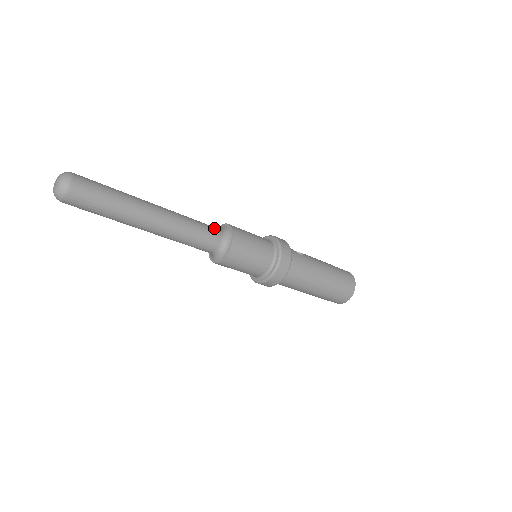
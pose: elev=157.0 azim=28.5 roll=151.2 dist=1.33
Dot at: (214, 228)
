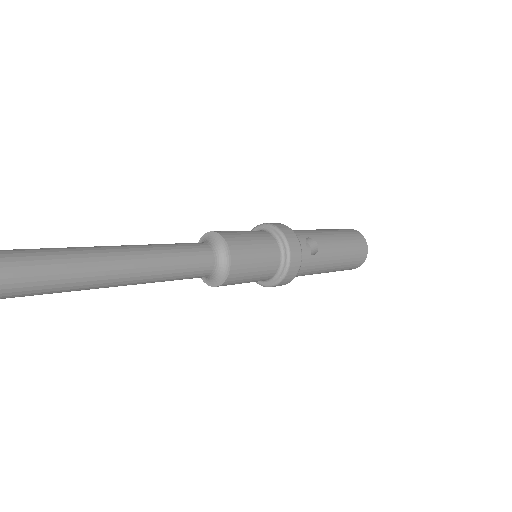
Dot at: (207, 259)
